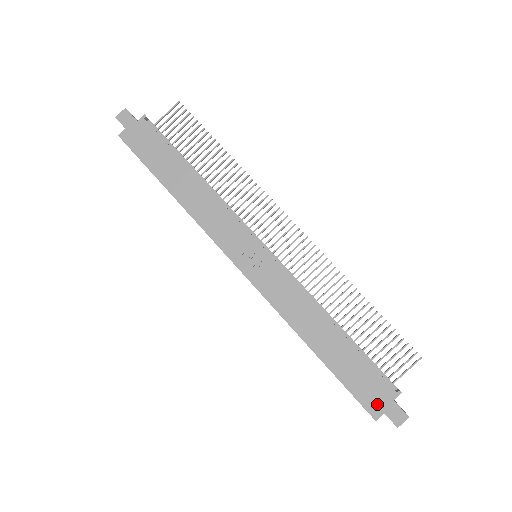
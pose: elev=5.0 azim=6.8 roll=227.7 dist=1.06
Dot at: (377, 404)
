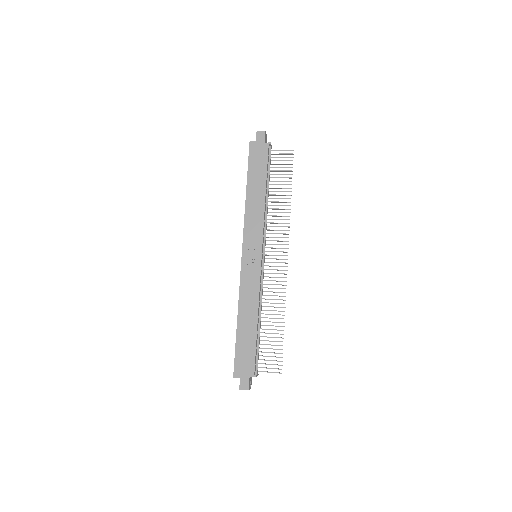
Dot at: (241, 371)
